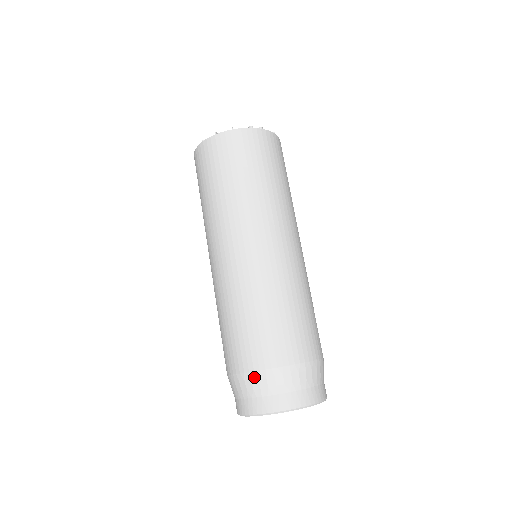
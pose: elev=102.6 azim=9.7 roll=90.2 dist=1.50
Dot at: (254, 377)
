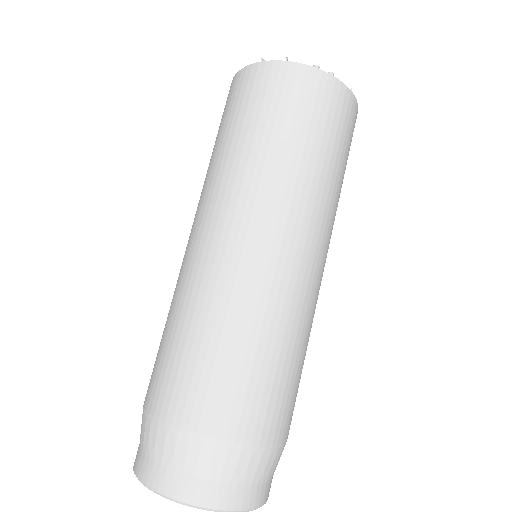
Dot at: (162, 430)
